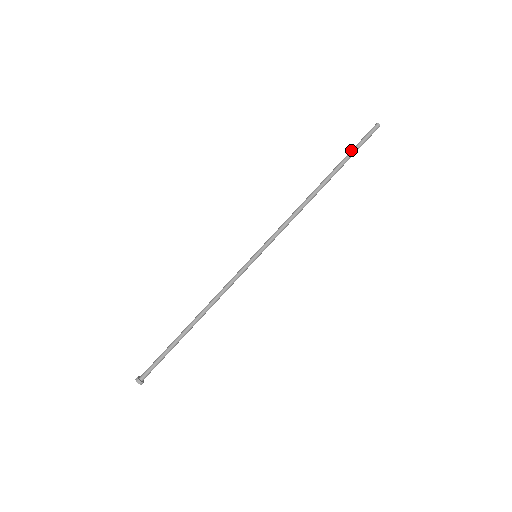
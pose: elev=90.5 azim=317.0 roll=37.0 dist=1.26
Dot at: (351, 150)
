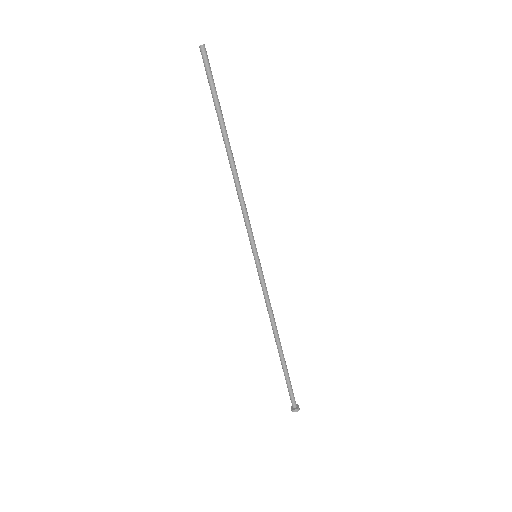
Dot at: occluded
